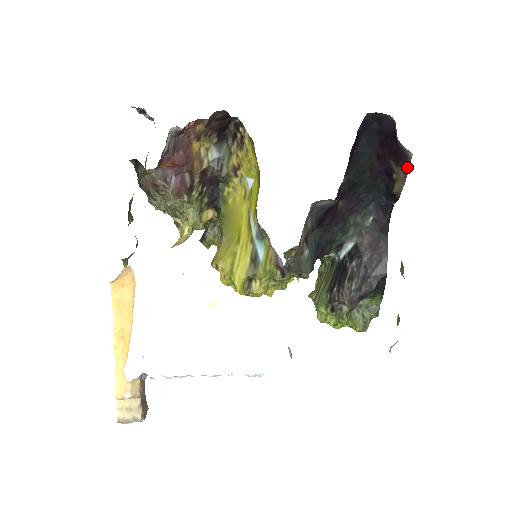
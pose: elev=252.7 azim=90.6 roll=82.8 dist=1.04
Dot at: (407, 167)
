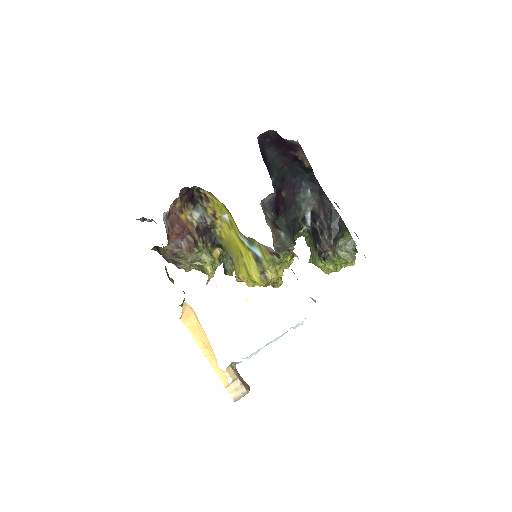
Dot at: (301, 149)
